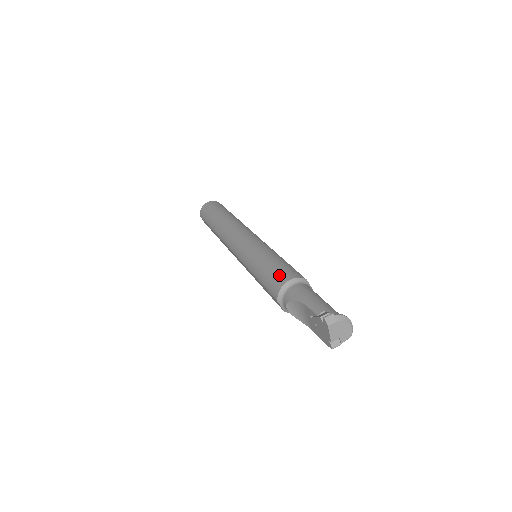
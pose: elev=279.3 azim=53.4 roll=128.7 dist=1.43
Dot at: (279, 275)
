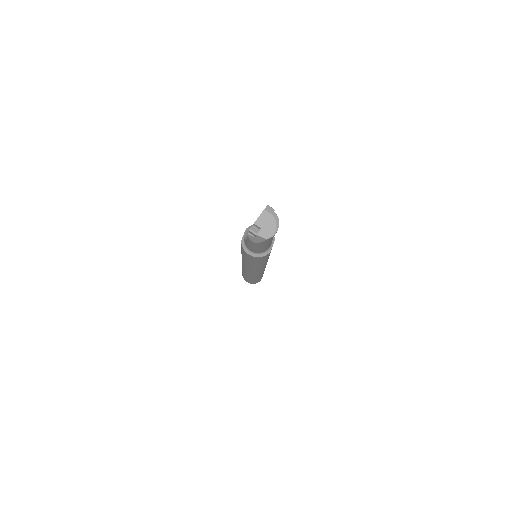
Dot at: occluded
